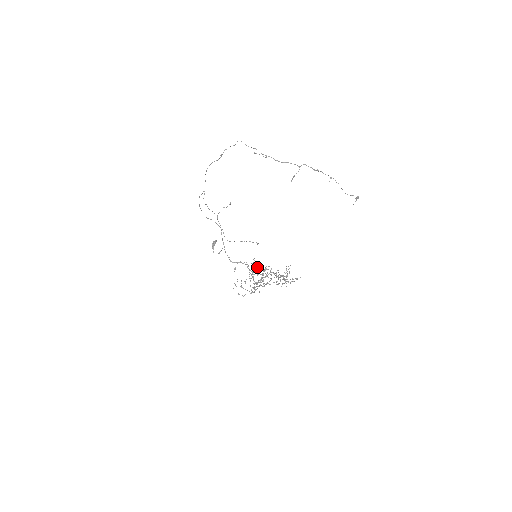
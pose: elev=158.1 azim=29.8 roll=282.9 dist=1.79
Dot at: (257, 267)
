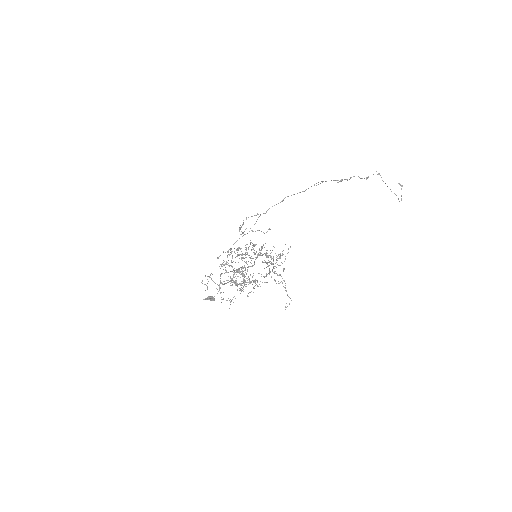
Dot at: (246, 282)
